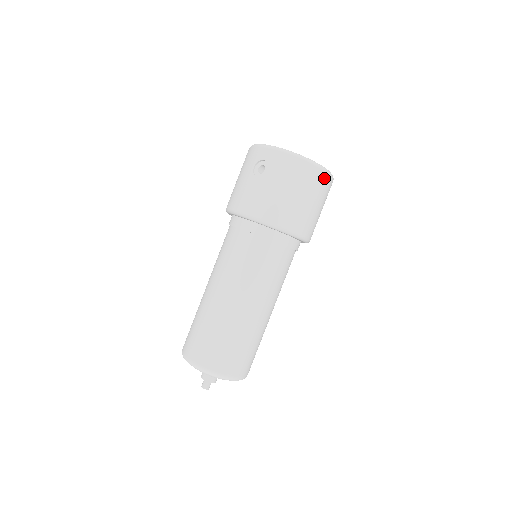
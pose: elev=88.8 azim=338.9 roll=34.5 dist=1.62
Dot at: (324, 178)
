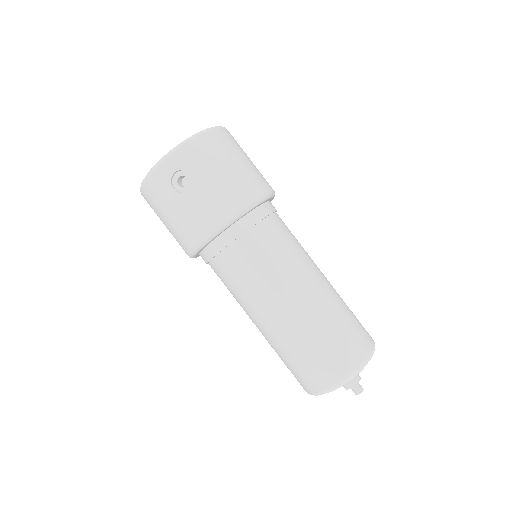
Dot at: (228, 134)
